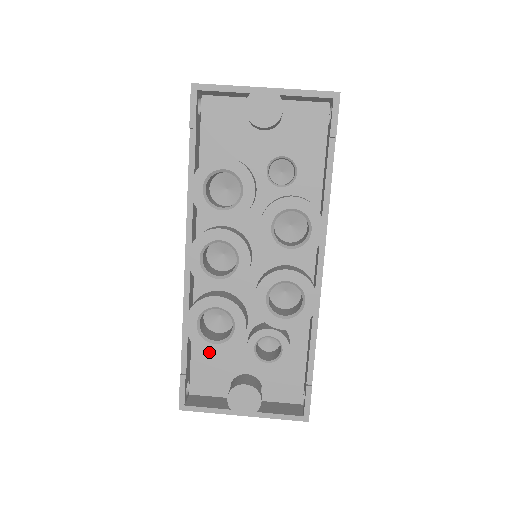
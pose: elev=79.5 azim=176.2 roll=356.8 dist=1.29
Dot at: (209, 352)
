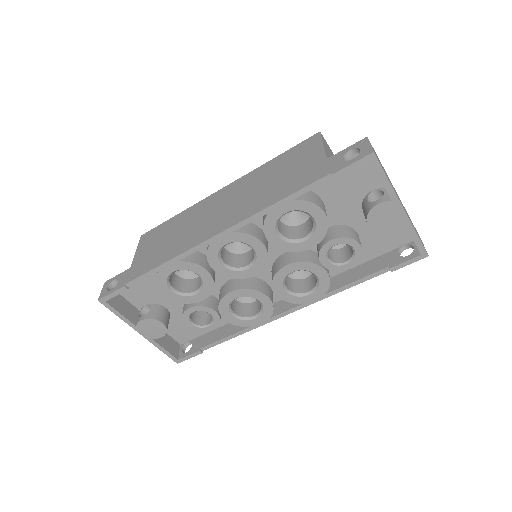
Dot at: (161, 291)
